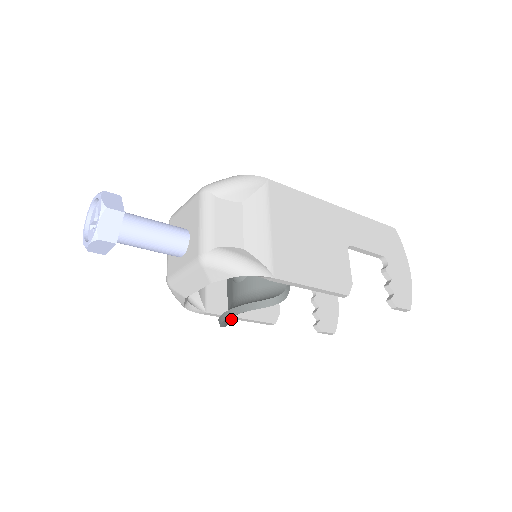
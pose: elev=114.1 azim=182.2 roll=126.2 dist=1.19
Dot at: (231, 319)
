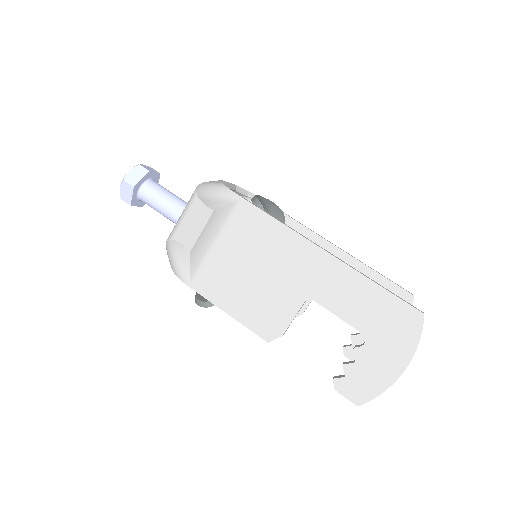
Dot at: occluded
